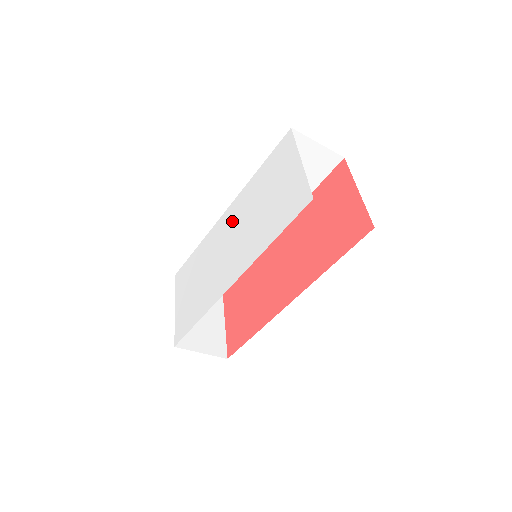
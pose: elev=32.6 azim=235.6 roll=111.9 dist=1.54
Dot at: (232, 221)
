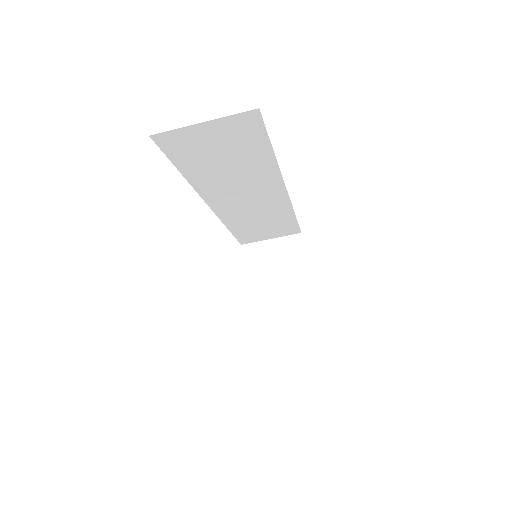
Dot at: occluded
